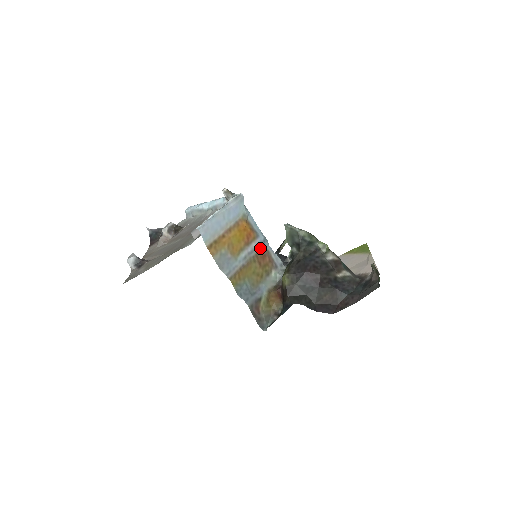
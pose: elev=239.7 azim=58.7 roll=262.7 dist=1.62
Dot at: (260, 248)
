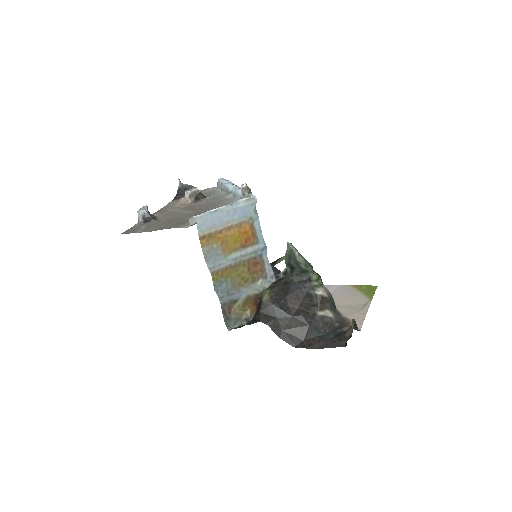
Dot at: (255, 254)
